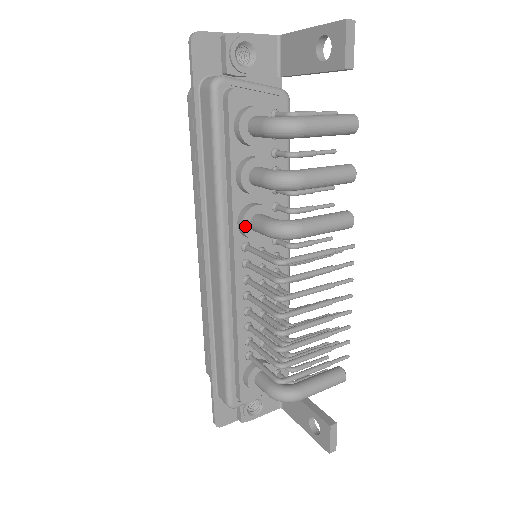
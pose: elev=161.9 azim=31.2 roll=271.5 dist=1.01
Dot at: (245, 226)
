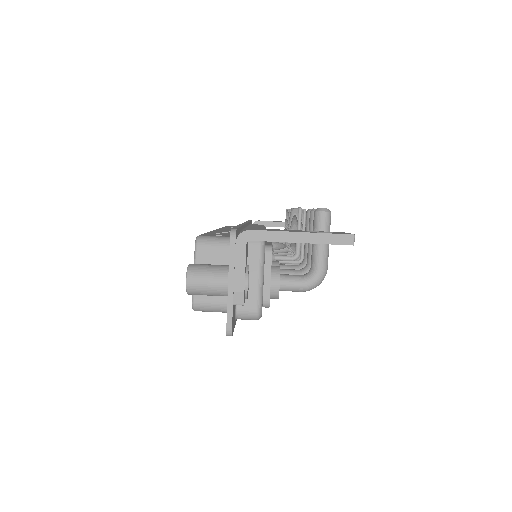
Dot at: occluded
